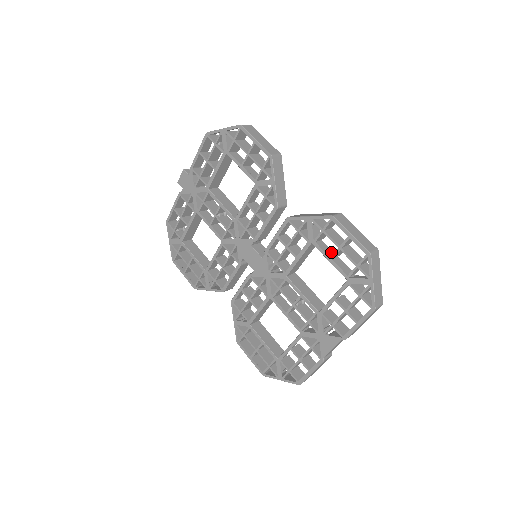
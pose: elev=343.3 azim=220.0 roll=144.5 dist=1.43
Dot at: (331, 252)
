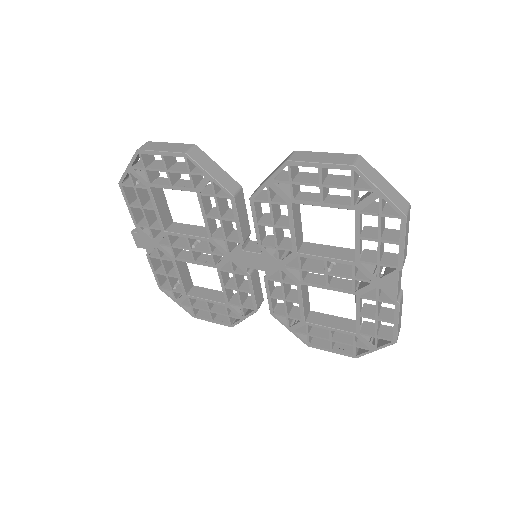
Dot at: (317, 196)
